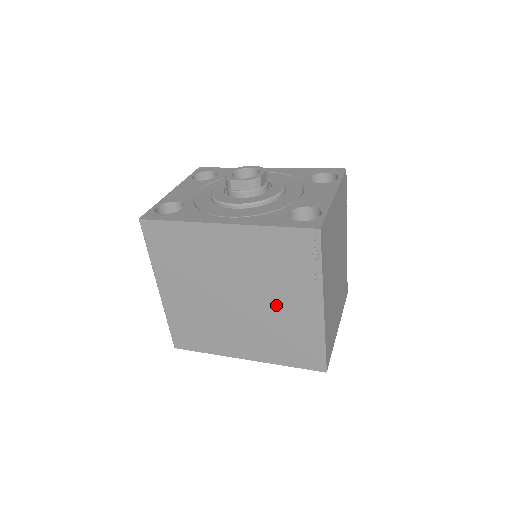
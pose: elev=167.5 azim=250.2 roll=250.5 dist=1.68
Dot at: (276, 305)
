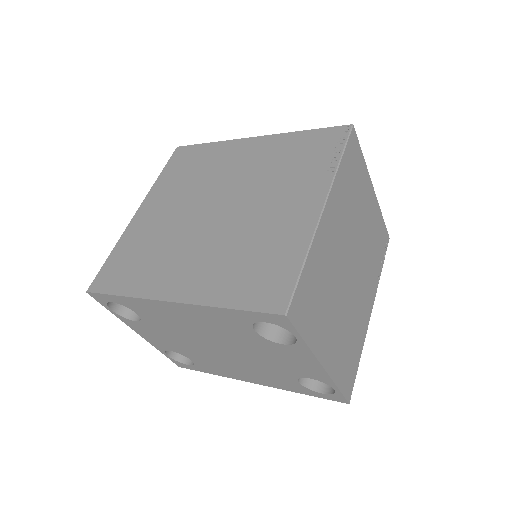
Dot at: (263, 211)
